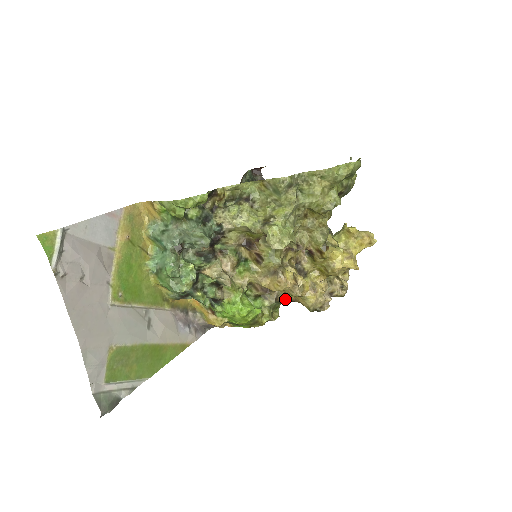
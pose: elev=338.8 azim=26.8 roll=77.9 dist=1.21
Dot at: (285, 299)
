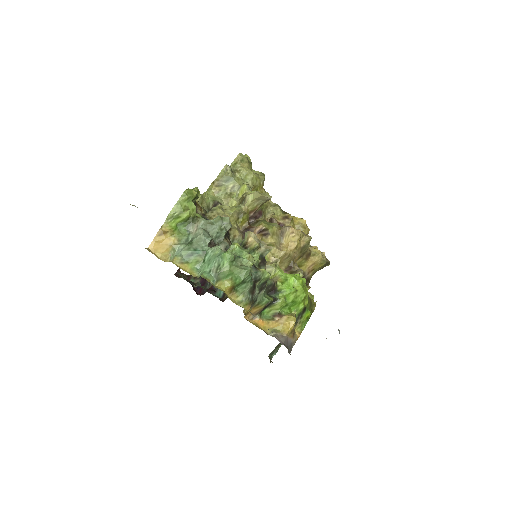
Dot at: occluded
